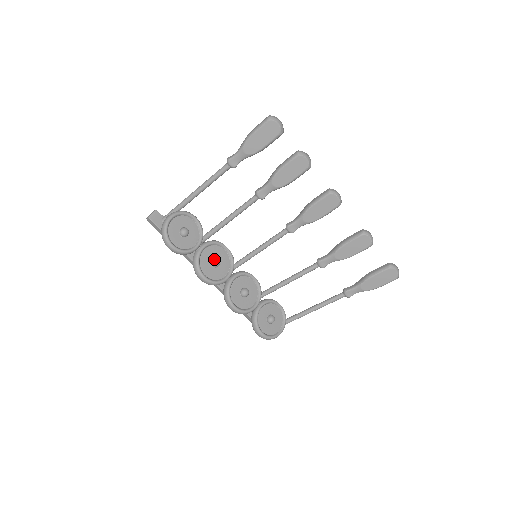
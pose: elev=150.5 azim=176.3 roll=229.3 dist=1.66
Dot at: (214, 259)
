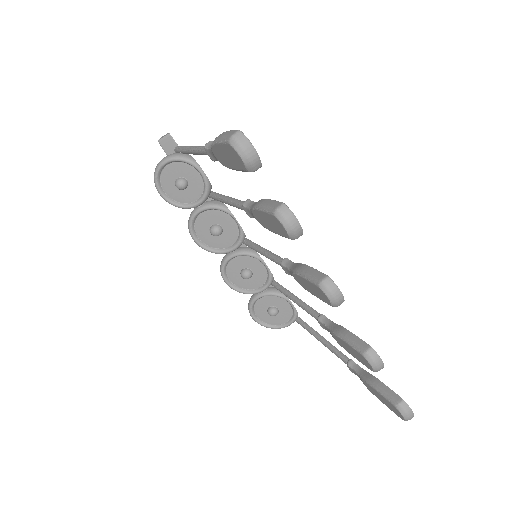
Dot at: (212, 227)
